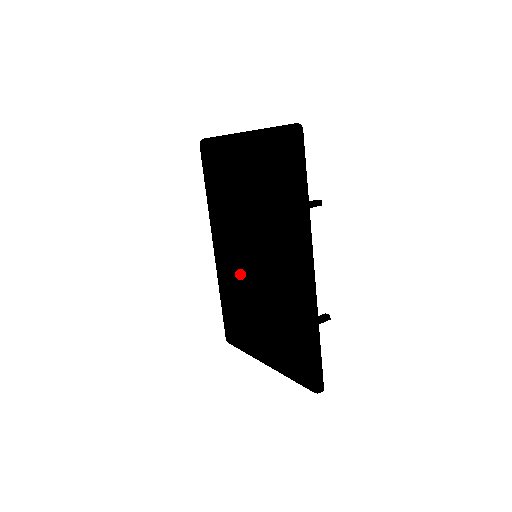
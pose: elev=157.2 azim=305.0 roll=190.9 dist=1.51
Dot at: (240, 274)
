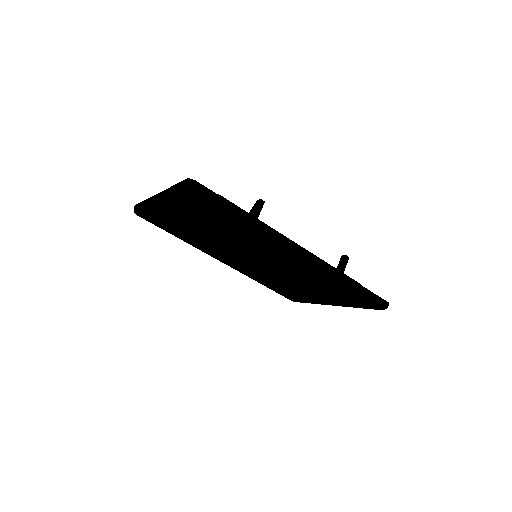
Dot at: (258, 270)
